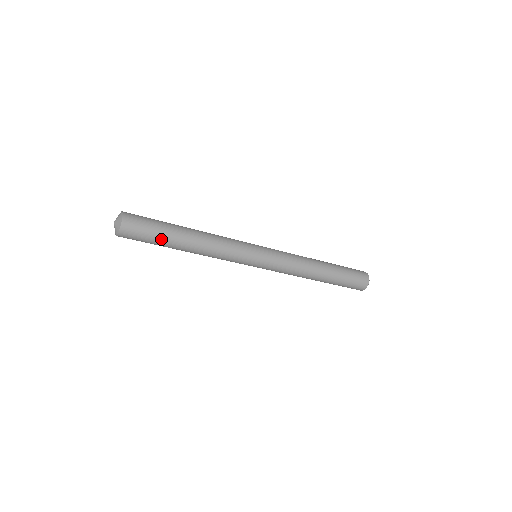
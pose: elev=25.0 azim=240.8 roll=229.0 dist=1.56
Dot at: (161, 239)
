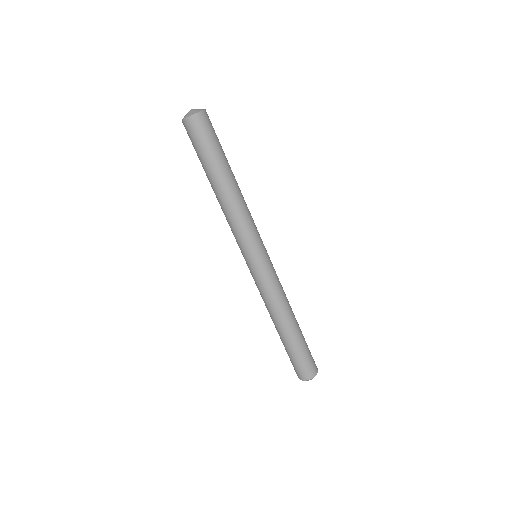
Dot at: (215, 155)
